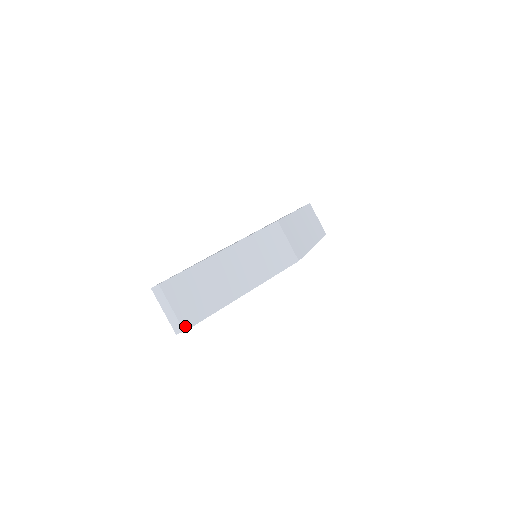
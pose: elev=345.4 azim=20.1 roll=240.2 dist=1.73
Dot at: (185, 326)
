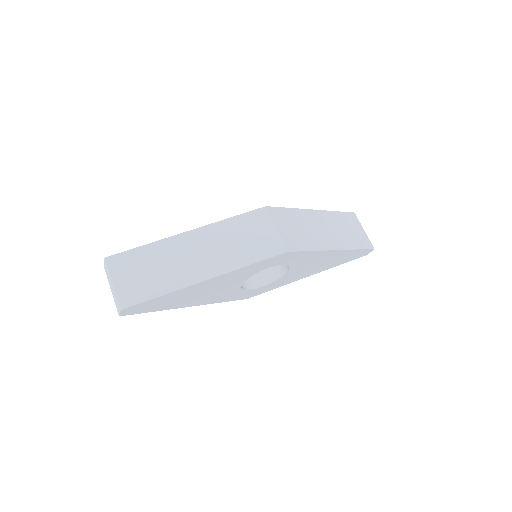
Dot at: (123, 304)
